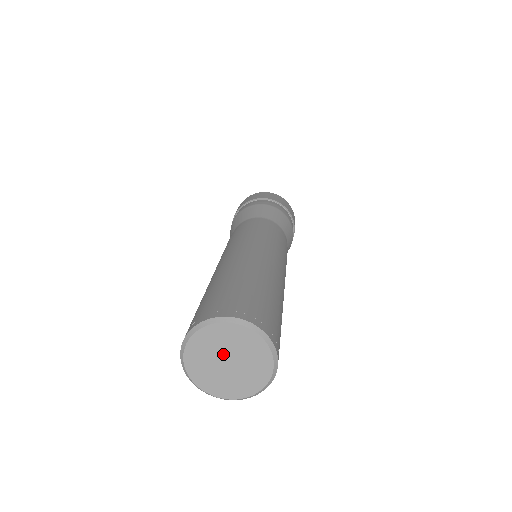
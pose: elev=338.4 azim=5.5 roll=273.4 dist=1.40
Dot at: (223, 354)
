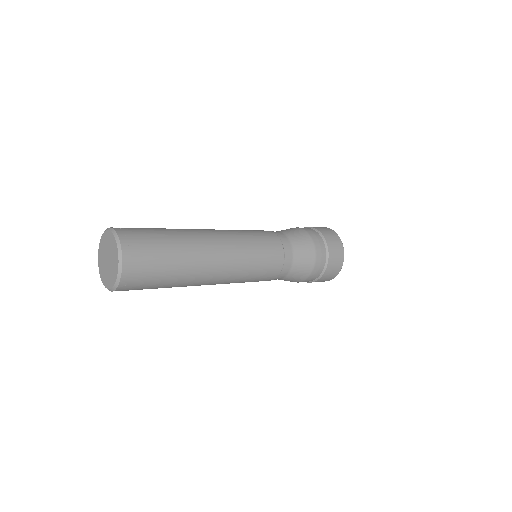
Dot at: (106, 255)
